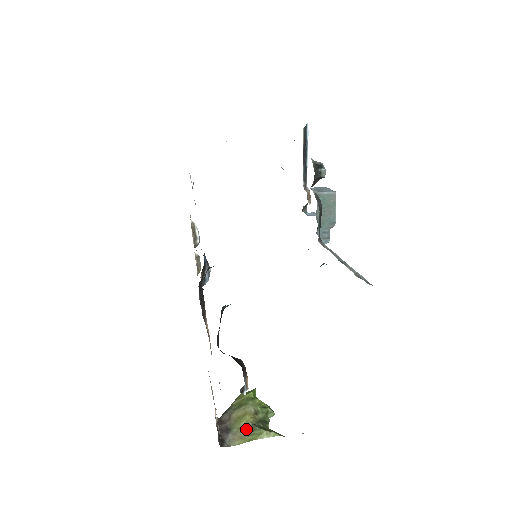
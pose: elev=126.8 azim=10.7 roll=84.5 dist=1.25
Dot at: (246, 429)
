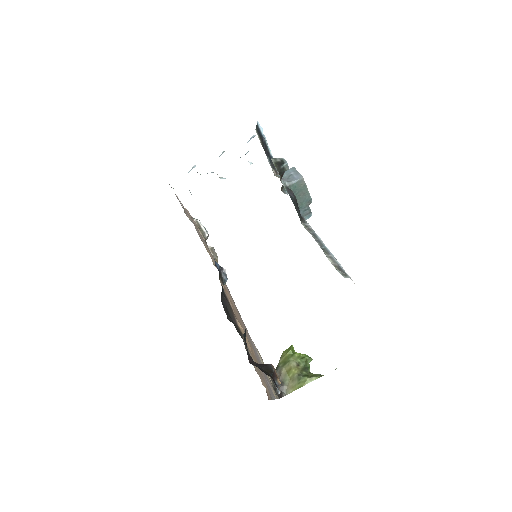
Dot at: (294, 379)
